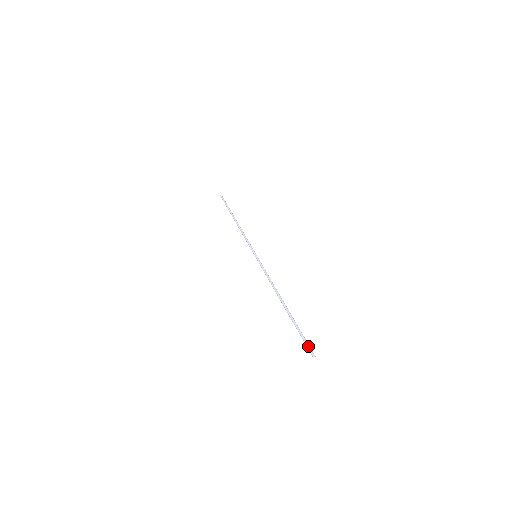
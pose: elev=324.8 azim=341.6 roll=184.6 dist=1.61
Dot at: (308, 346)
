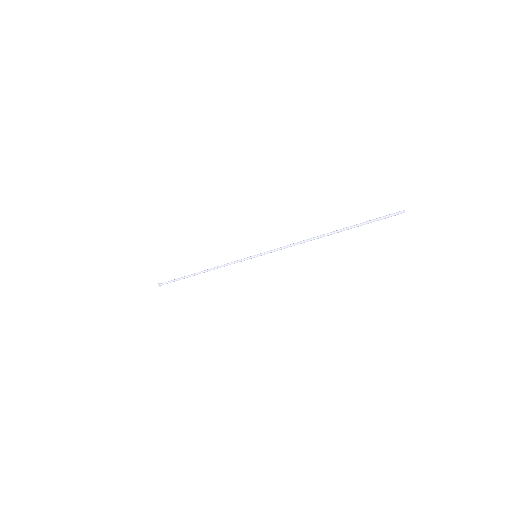
Dot at: (390, 214)
